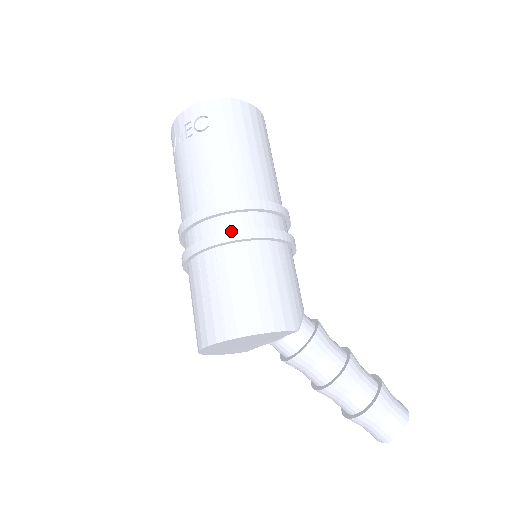
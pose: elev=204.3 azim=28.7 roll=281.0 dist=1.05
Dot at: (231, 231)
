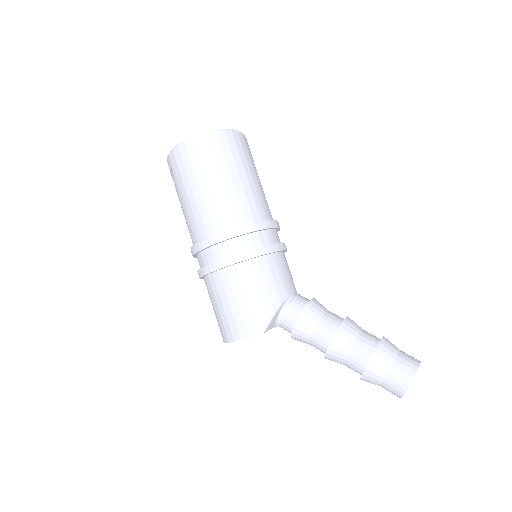
Dot at: (201, 268)
